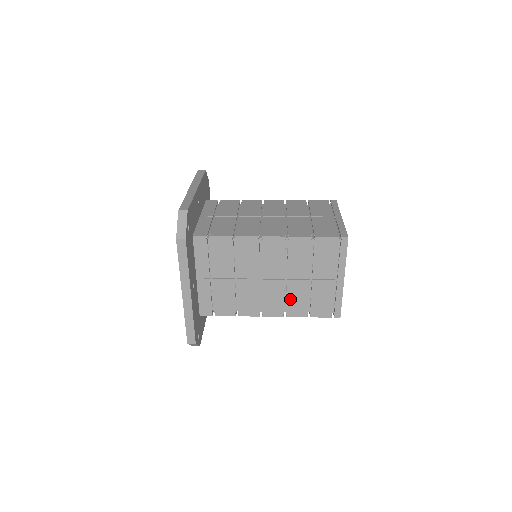
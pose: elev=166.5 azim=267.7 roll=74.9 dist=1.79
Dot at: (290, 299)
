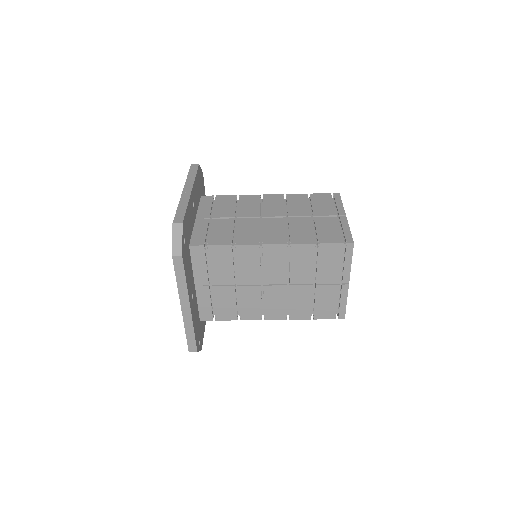
Dot at: (293, 303)
